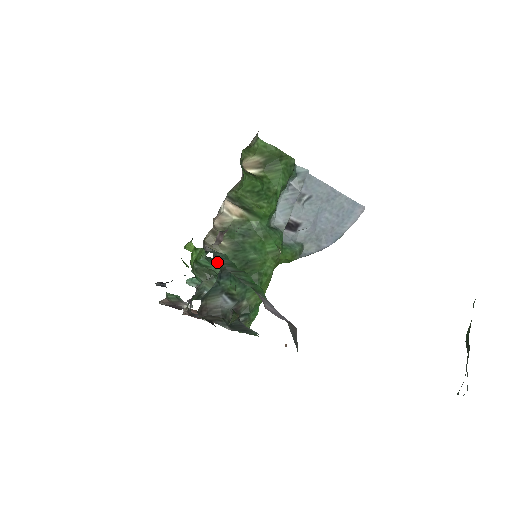
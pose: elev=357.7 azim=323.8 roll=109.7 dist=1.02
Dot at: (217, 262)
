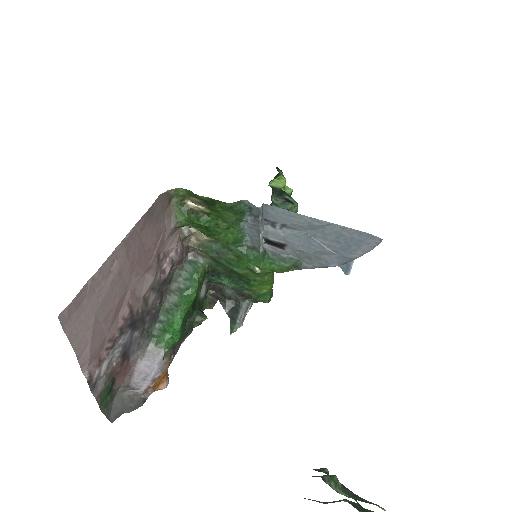
Dot at: (174, 286)
